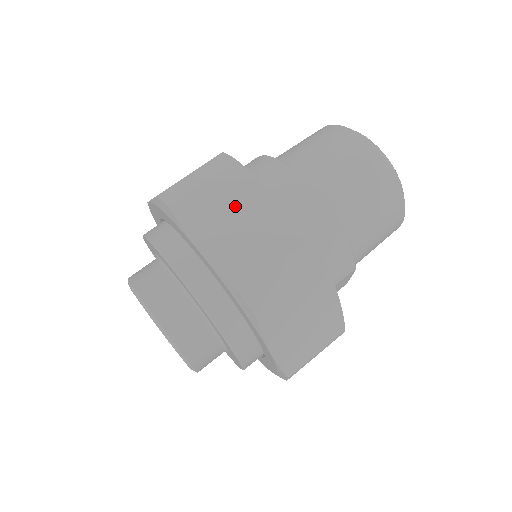
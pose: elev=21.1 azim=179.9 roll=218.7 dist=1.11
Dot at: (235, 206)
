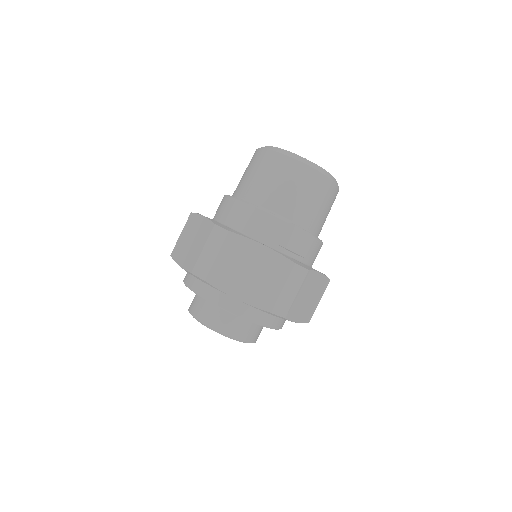
Dot at: (190, 234)
